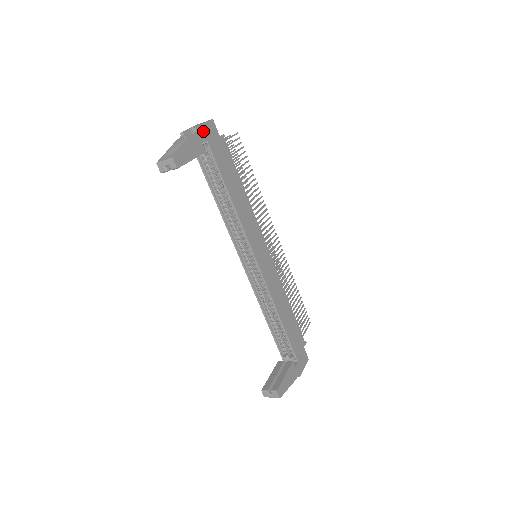
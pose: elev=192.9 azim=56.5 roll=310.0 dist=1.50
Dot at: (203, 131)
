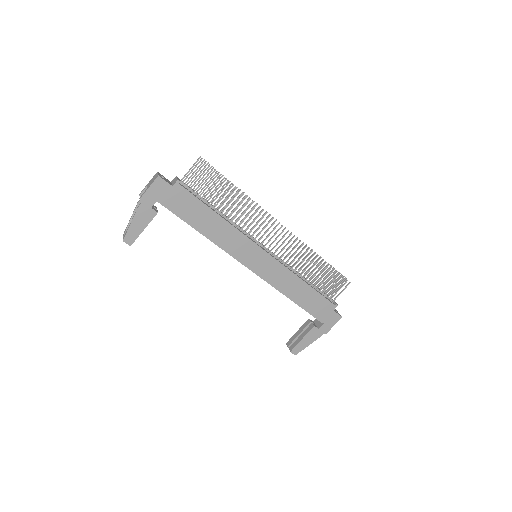
Dot at: (149, 196)
